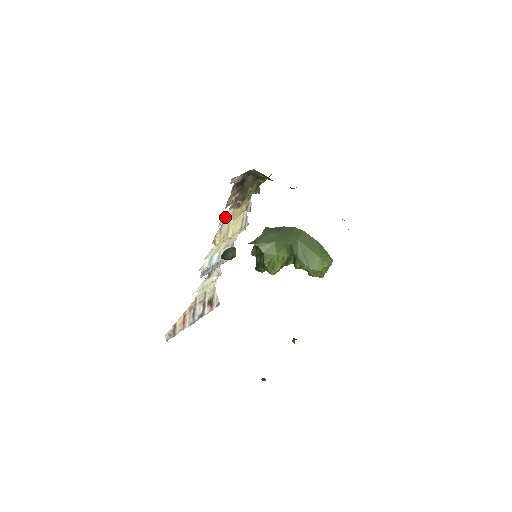
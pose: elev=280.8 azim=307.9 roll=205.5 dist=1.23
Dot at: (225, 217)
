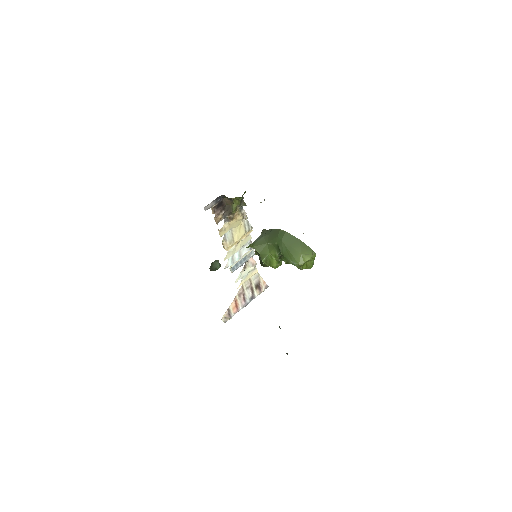
Dot at: (222, 229)
